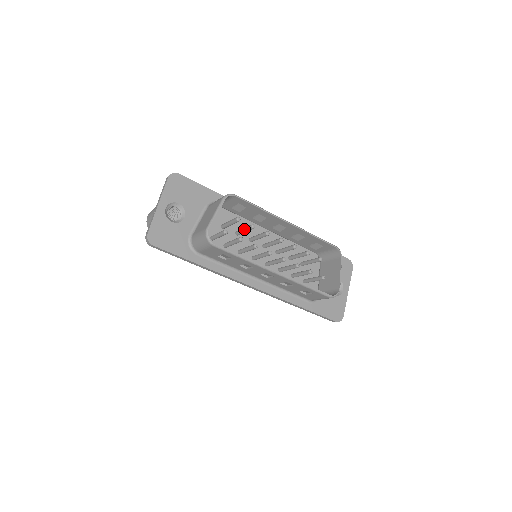
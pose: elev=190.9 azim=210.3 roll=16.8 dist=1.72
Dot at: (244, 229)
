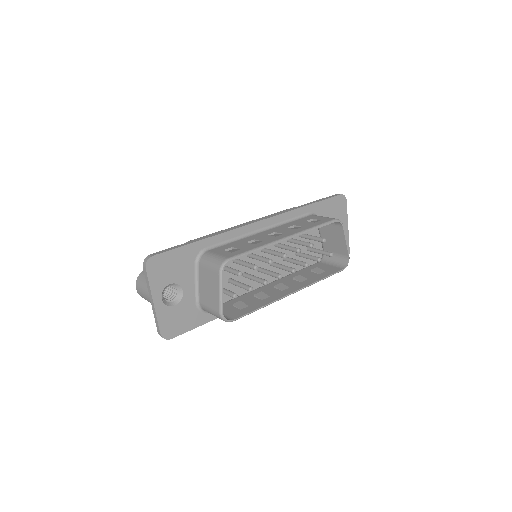
Dot at: (245, 266)
